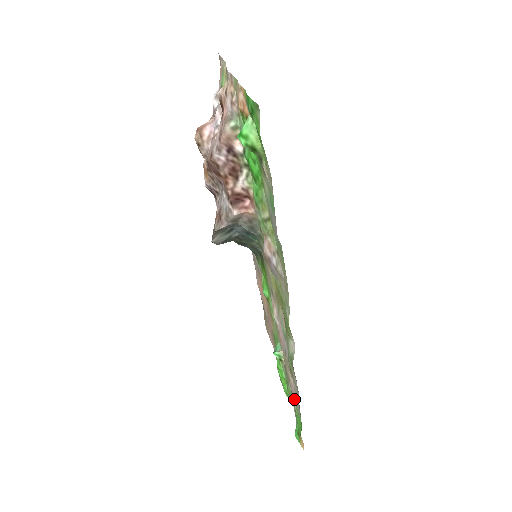
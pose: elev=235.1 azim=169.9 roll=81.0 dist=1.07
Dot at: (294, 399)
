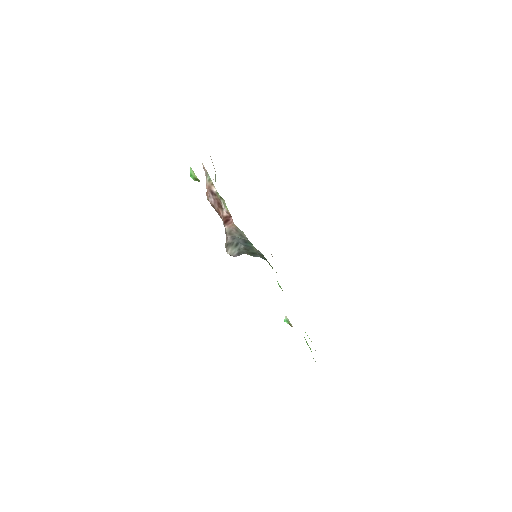
Dot at: occluded
